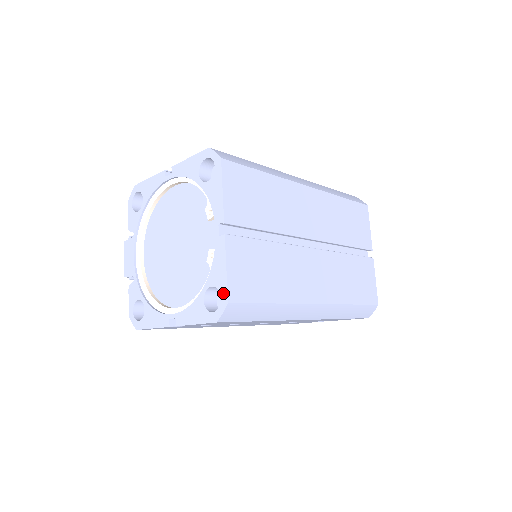
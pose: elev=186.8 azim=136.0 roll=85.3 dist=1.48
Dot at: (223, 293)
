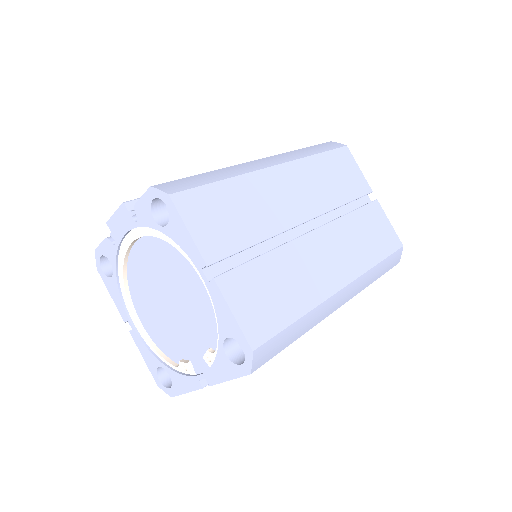
Dot at: (173, 391)
